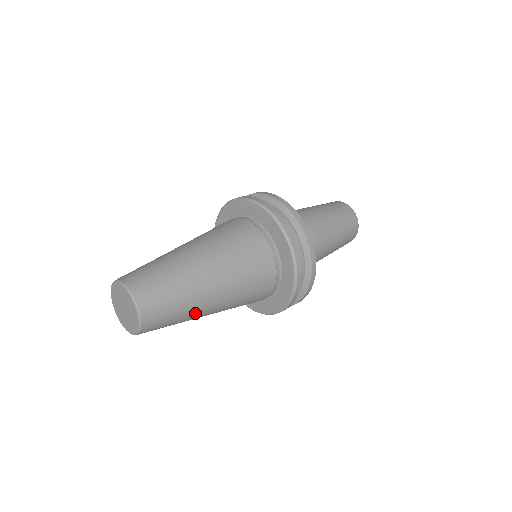
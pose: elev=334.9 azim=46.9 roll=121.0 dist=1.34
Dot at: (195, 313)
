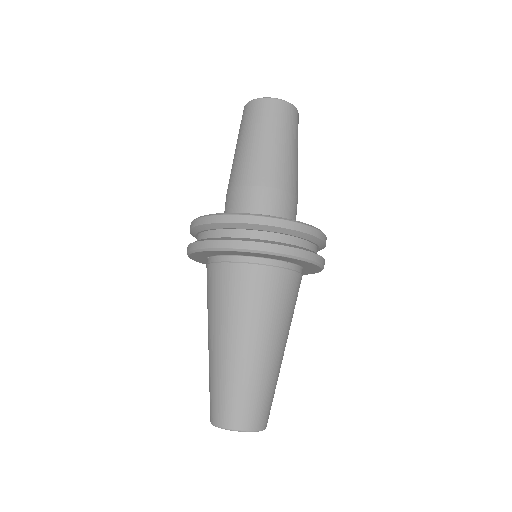
Dot at: occluded
